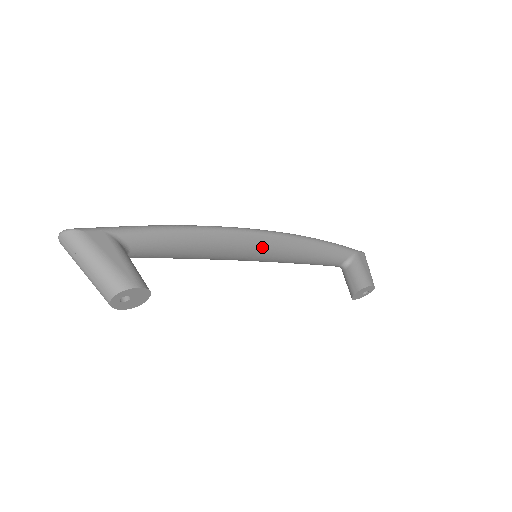
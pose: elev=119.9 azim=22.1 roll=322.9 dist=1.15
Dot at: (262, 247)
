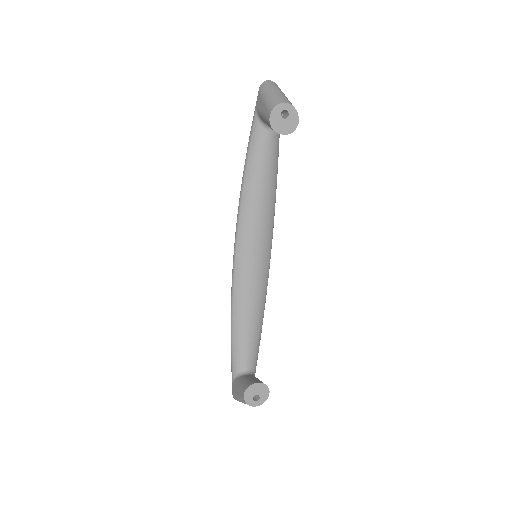
Dot at: (263, 258)
